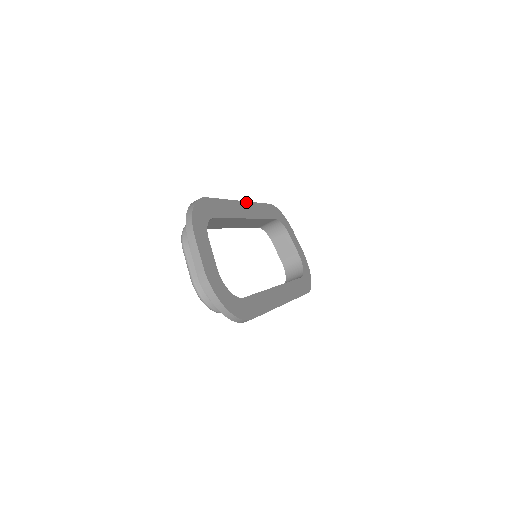
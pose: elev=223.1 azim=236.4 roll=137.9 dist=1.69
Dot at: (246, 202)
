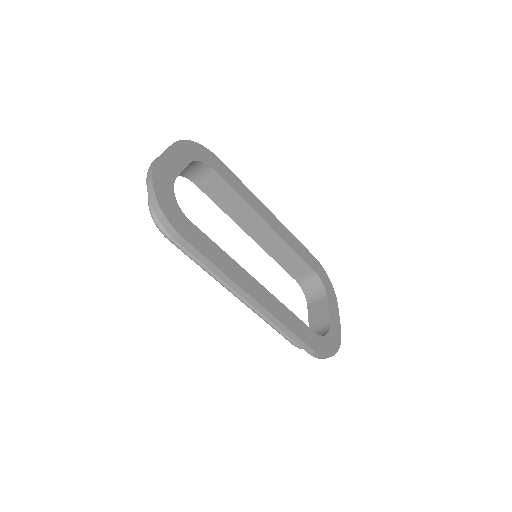
Dot at: occluded
